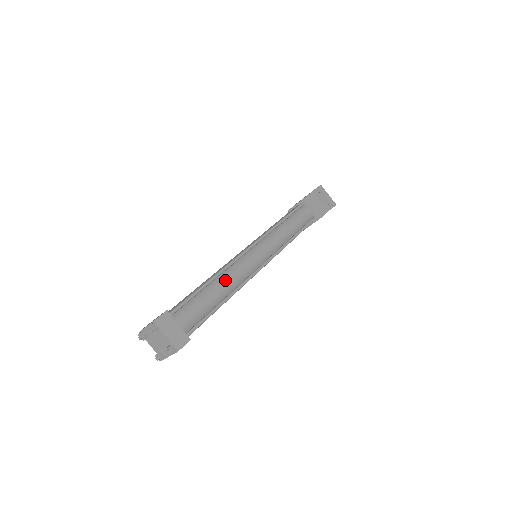
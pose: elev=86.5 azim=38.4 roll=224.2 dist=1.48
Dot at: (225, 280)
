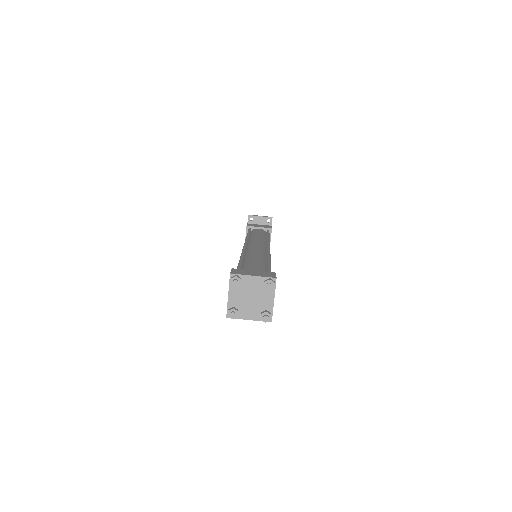
Dot at: (252, 255)
